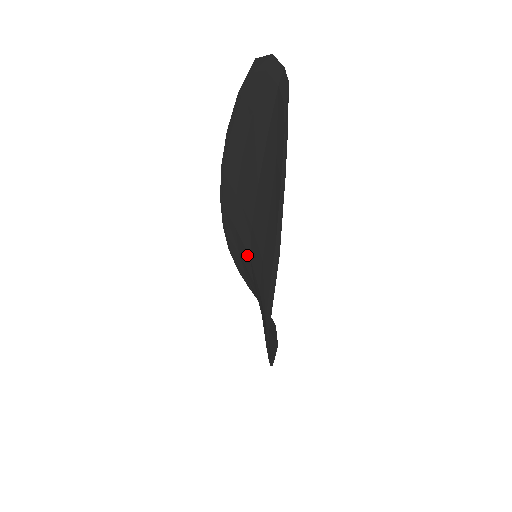
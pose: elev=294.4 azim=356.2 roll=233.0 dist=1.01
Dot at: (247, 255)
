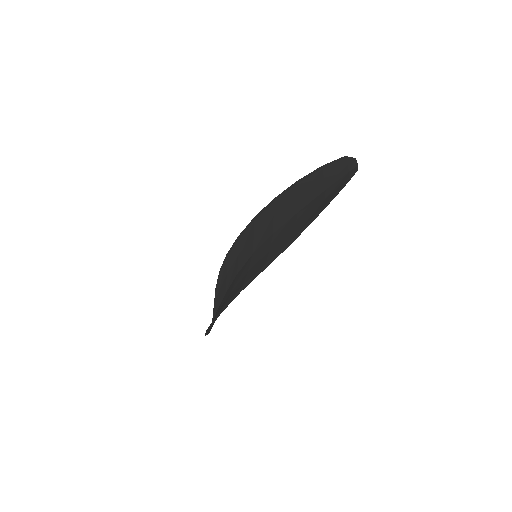
Dot at: (250, 253)
